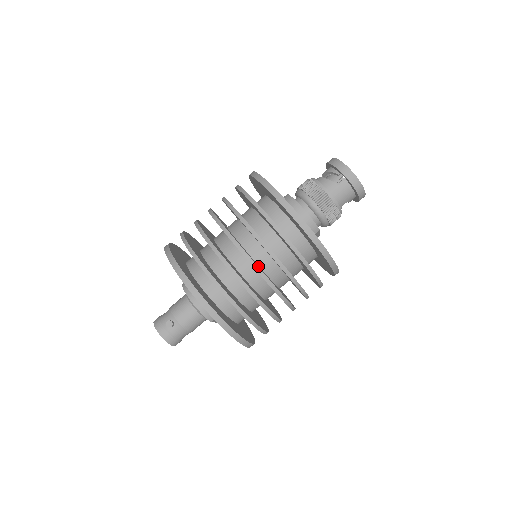
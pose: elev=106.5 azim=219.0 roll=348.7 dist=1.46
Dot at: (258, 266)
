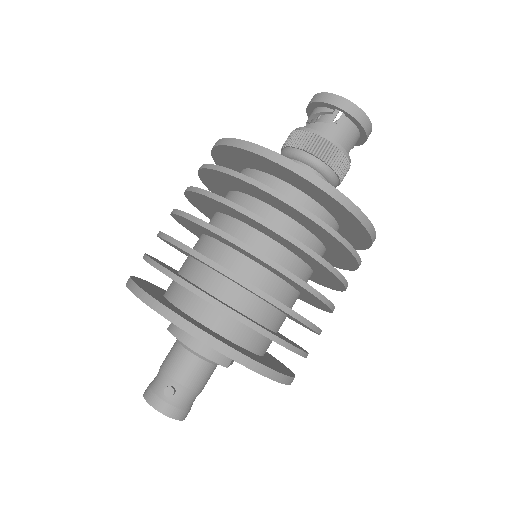
Dot at: occluded
